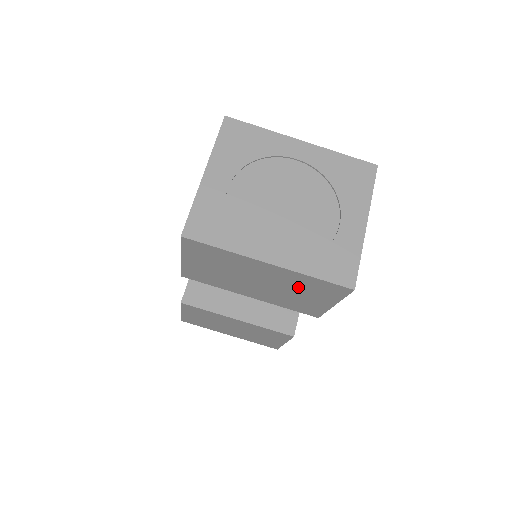
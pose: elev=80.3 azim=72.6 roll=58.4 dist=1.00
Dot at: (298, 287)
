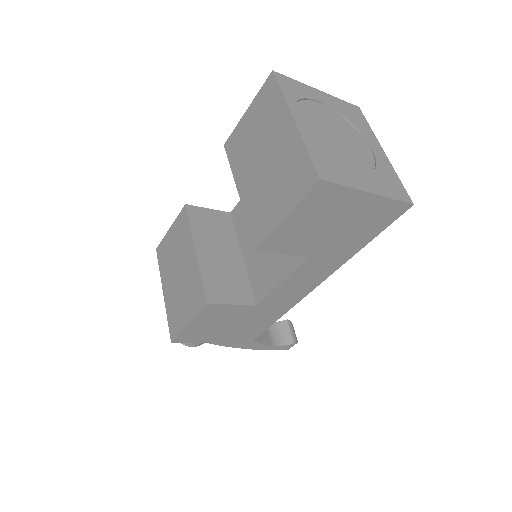
Dot at: (284, 171)
